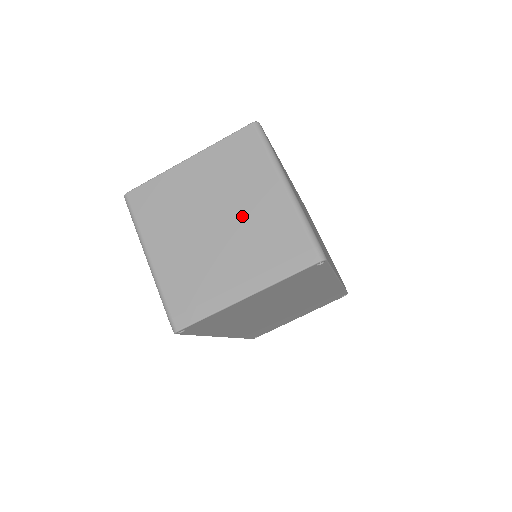
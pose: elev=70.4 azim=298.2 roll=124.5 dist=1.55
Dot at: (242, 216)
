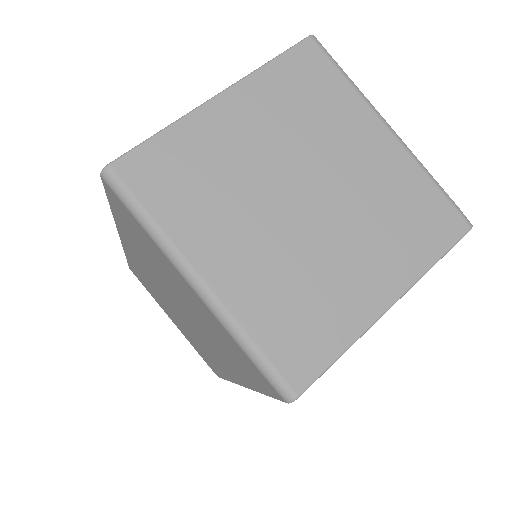
Dot at: (343, 180)
